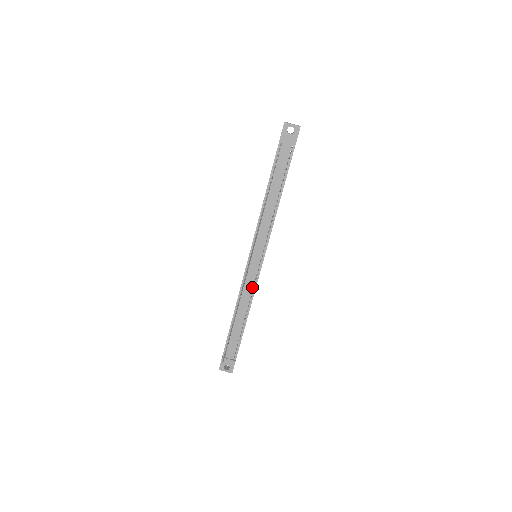
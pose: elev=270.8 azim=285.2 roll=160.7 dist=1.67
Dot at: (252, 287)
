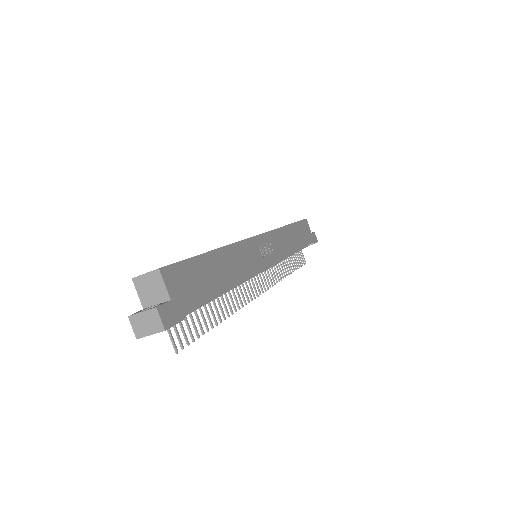
Dot at: occluded
